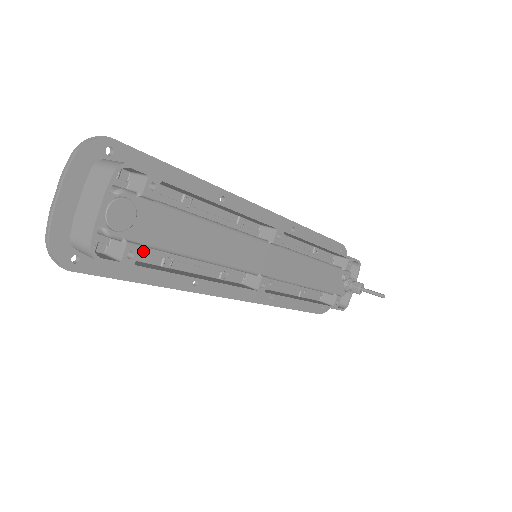
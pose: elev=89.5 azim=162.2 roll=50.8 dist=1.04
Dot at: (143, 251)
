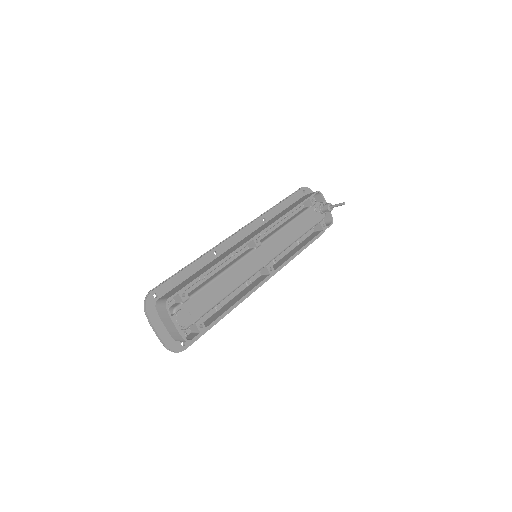
Dot at: (204, 315)
